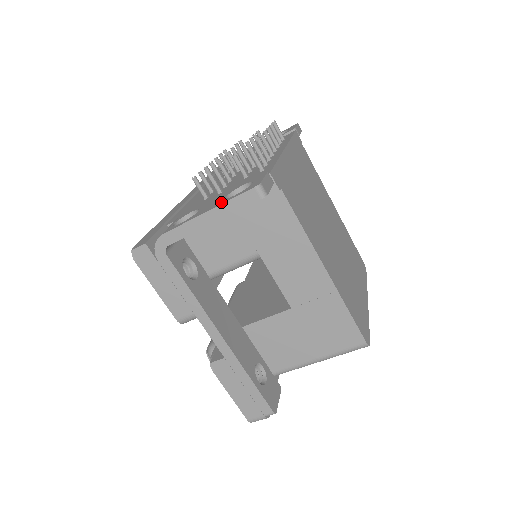
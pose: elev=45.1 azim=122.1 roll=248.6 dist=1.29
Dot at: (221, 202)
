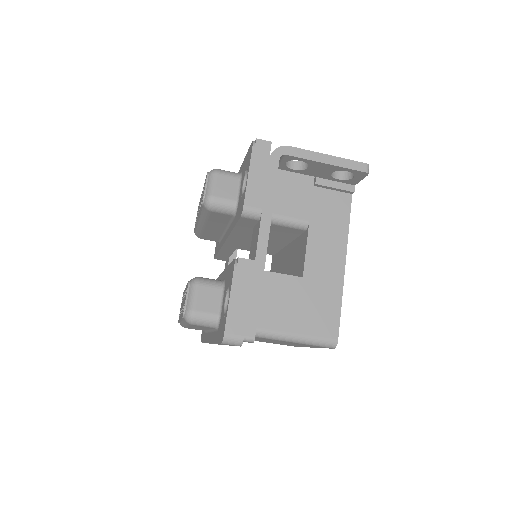
Dot at: (338, 159)
